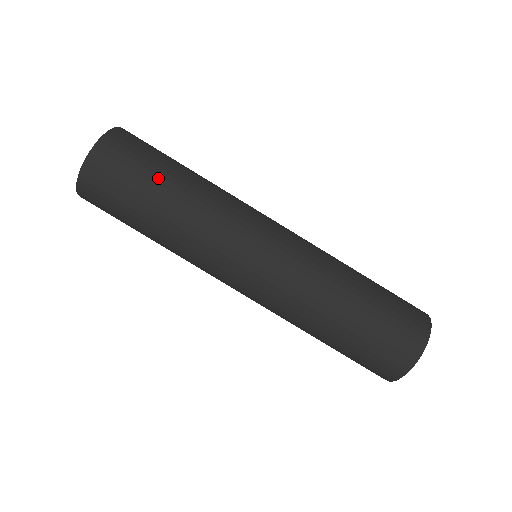
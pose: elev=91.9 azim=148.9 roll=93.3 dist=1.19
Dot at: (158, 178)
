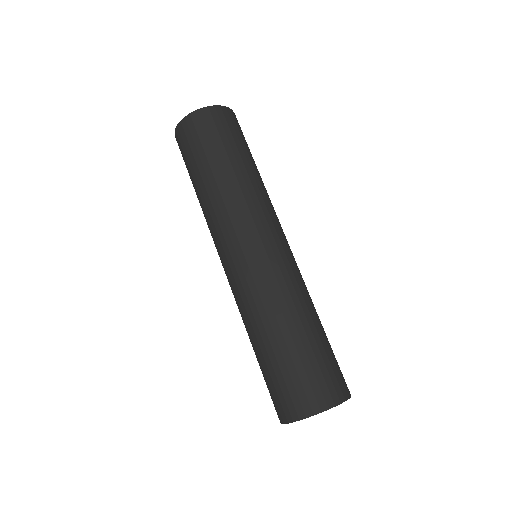
Dot at: (219, 155)
